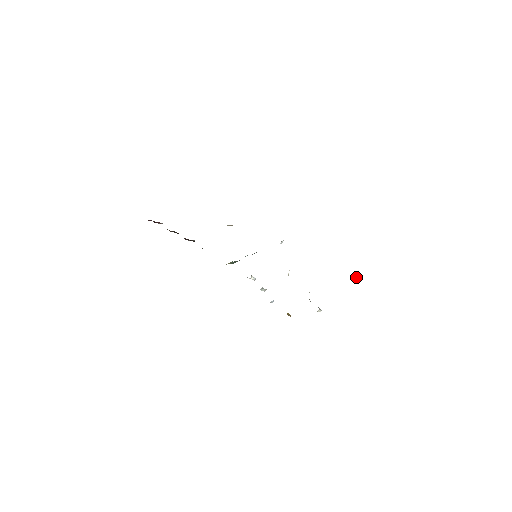
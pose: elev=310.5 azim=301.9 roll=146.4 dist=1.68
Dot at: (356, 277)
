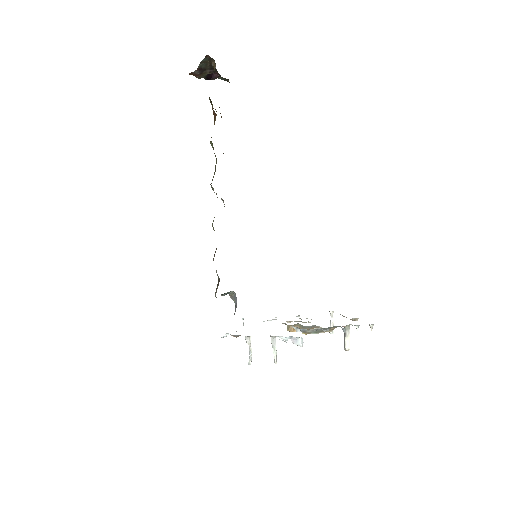
Dot at: (333, 332)
